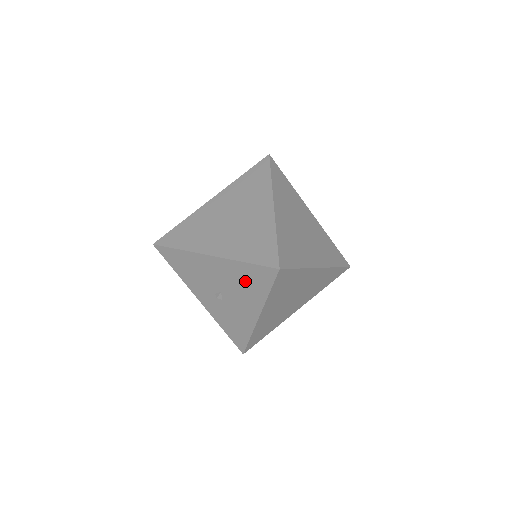
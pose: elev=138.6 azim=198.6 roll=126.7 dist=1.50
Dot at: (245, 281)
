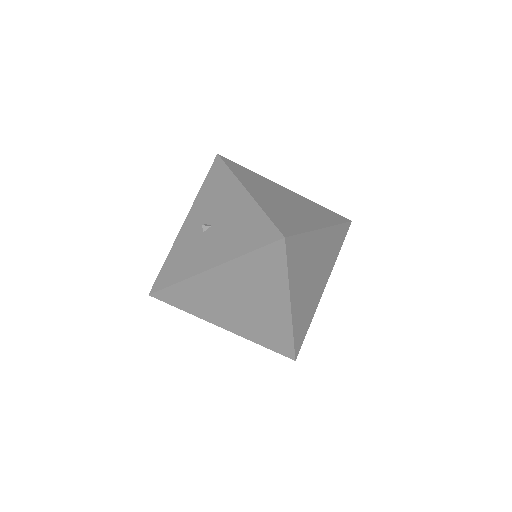
Dot at: (243, 229)
